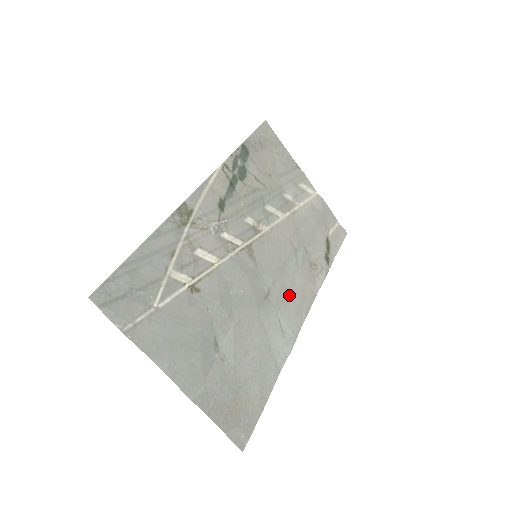
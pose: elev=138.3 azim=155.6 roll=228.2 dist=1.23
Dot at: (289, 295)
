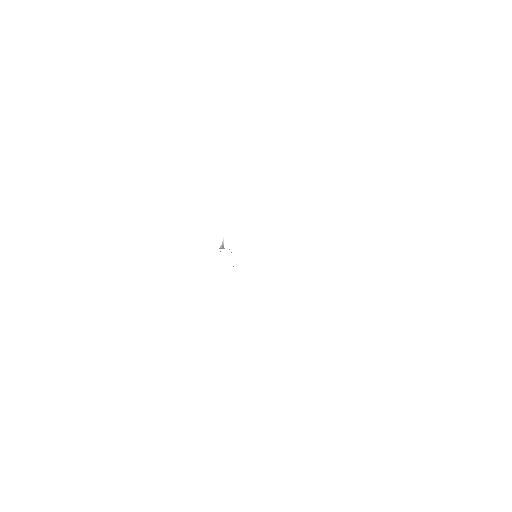
Dot at: occluded
